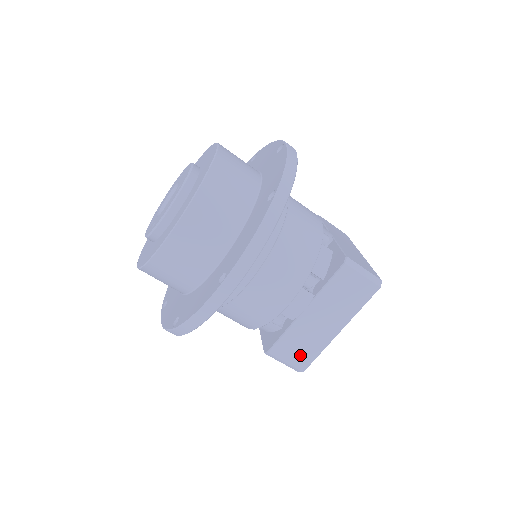
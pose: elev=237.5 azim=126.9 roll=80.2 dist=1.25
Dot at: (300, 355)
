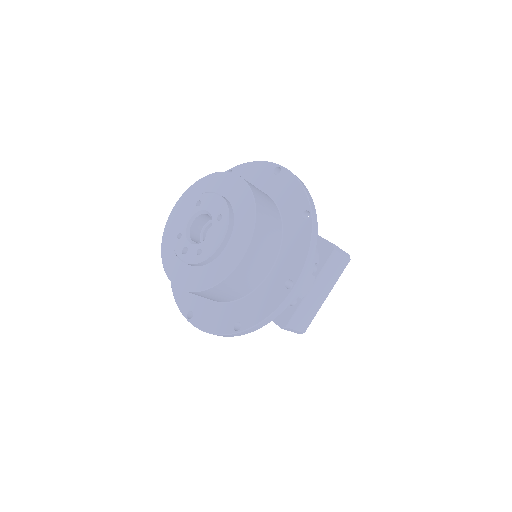
Dot at: (304, 322)
